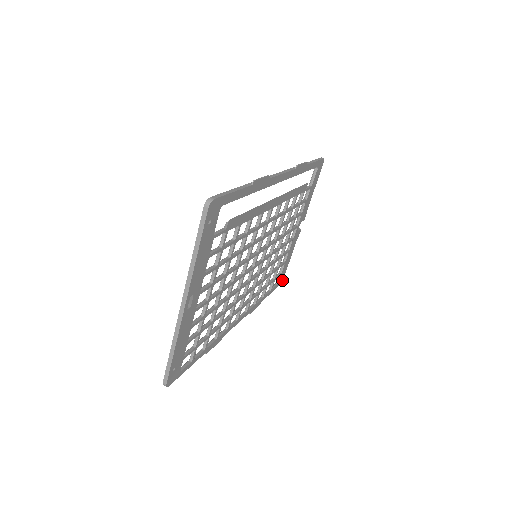
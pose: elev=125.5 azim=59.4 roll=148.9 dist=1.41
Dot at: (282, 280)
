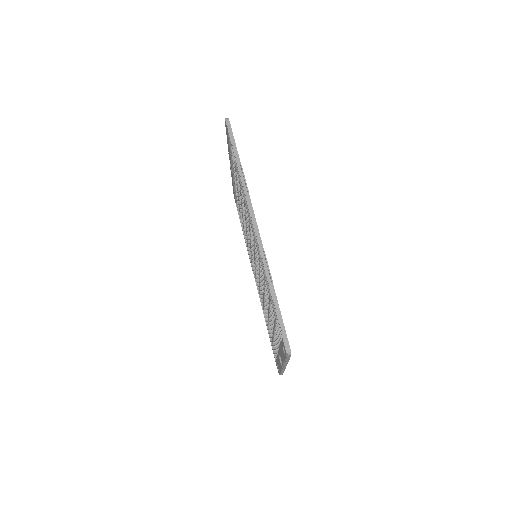
Dot at: occluded
